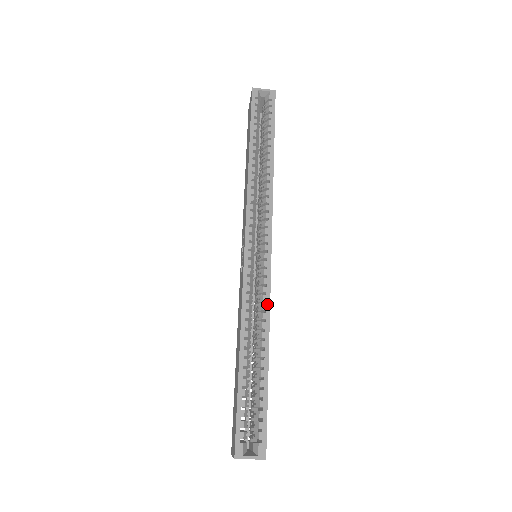
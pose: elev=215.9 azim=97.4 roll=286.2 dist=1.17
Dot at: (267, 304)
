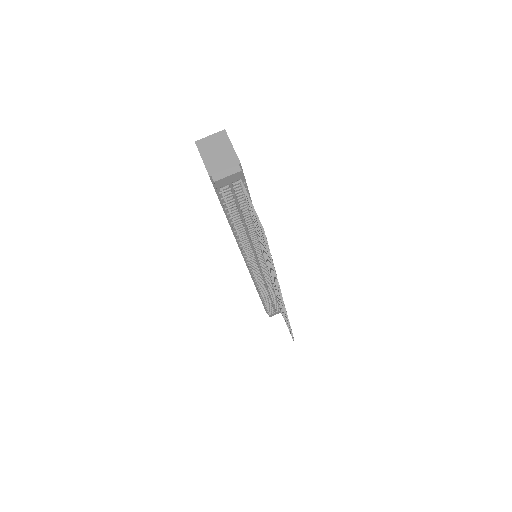
Dot at: occluded
